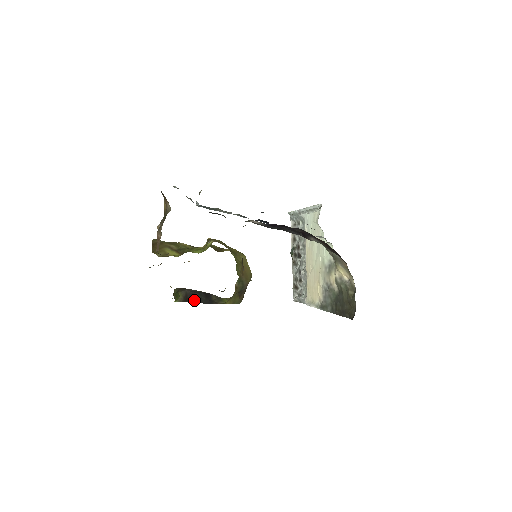
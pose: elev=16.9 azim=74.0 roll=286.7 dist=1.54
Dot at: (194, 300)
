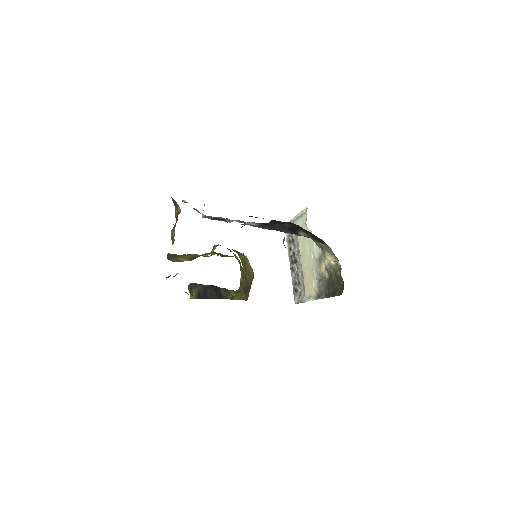
Dot at: (206, 297)
